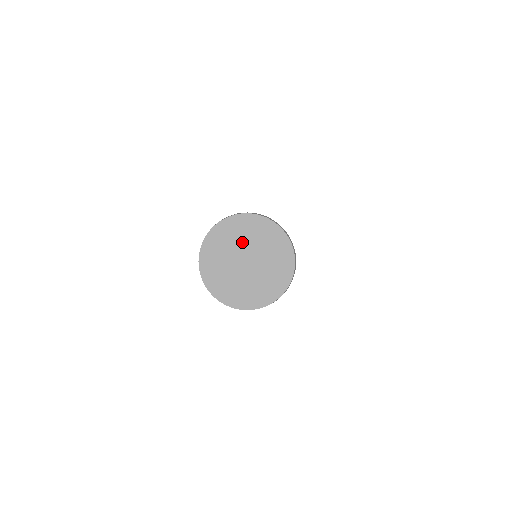
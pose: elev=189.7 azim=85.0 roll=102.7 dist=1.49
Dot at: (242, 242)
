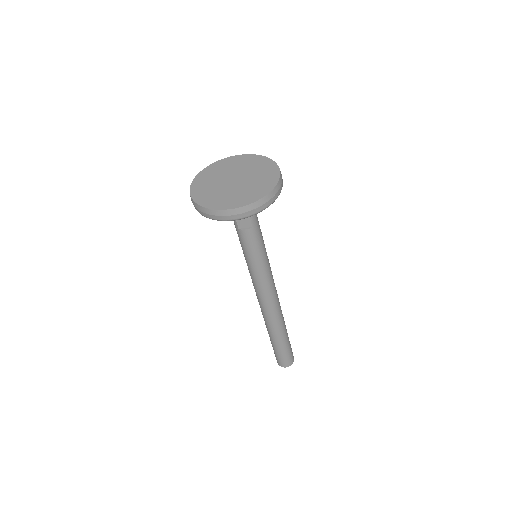
Dot at: (233, 170)
